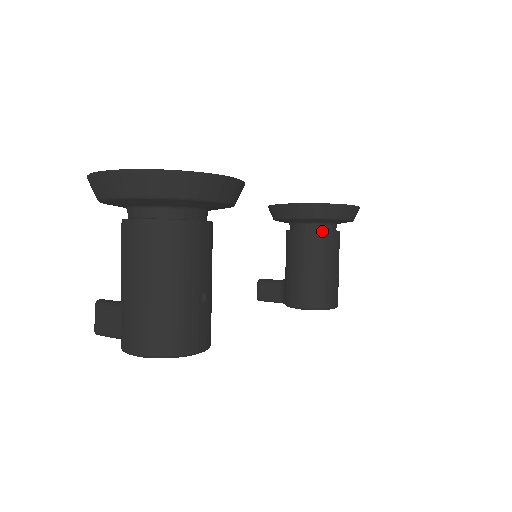
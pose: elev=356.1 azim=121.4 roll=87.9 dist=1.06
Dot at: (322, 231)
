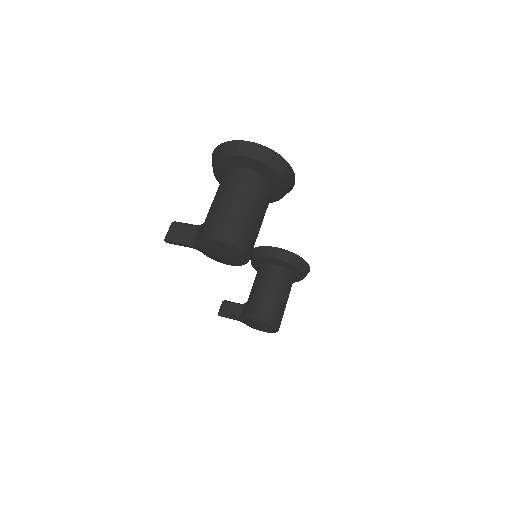
Dot at: (286, 273)
